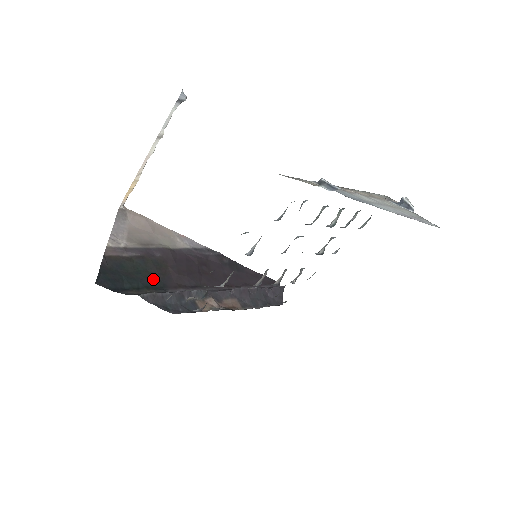
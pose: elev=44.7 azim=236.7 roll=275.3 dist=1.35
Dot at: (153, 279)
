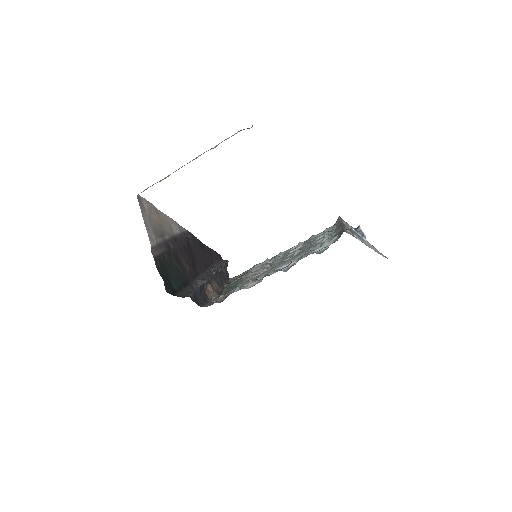
Dot at: (180, 274)
